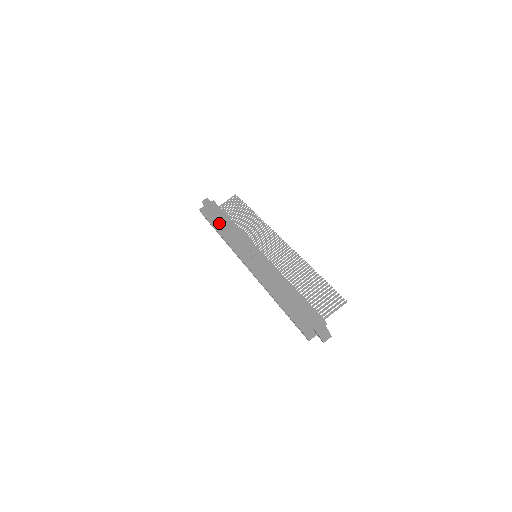
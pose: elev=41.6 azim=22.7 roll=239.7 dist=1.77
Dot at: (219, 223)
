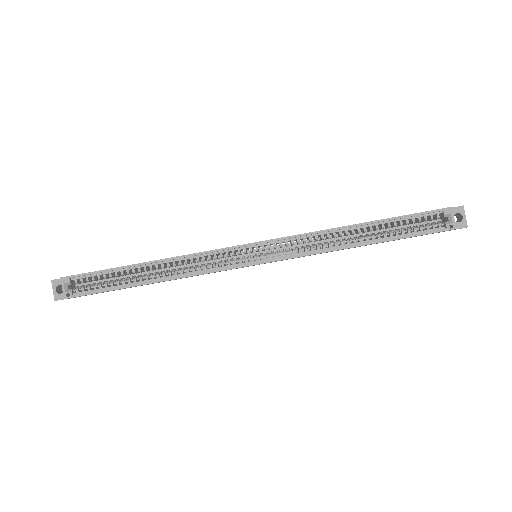
Dot at: occluded
